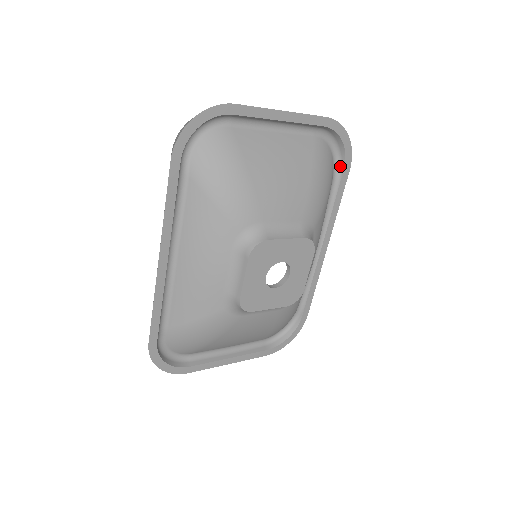
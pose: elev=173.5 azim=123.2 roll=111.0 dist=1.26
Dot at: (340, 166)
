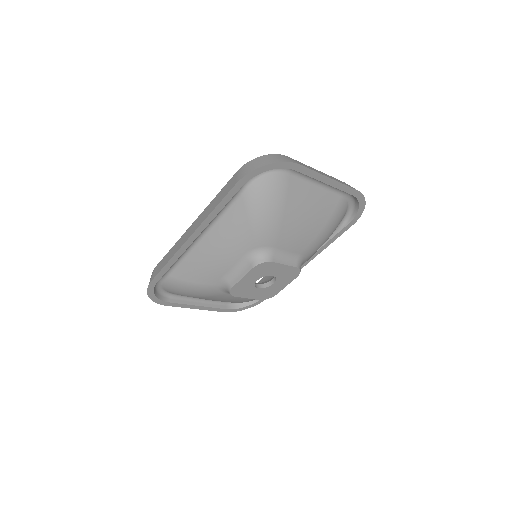
Dot at: (348, 220)
